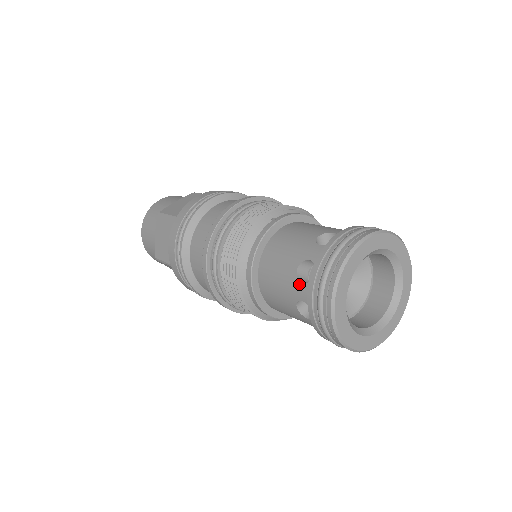
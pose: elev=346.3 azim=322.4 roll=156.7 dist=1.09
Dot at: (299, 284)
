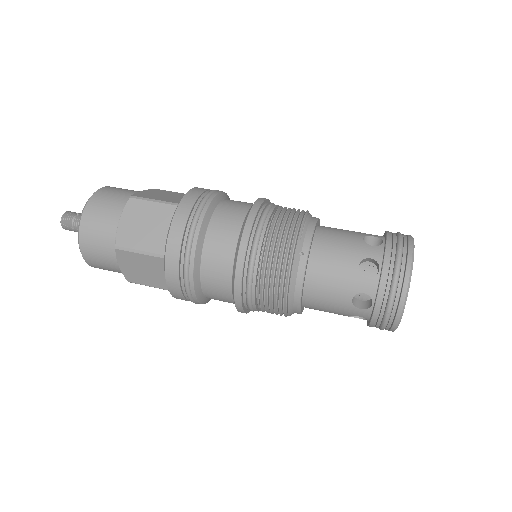
Dot at: (356, 309)
